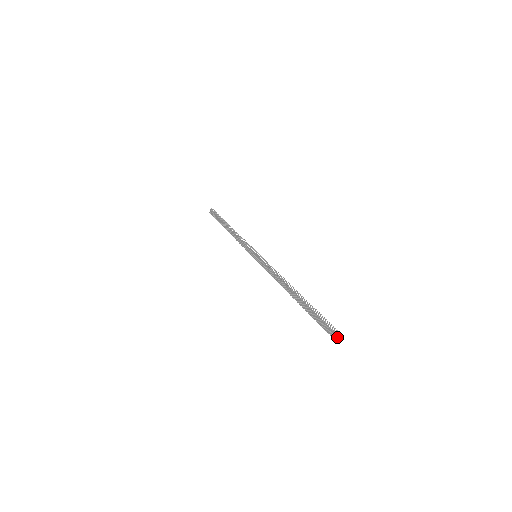
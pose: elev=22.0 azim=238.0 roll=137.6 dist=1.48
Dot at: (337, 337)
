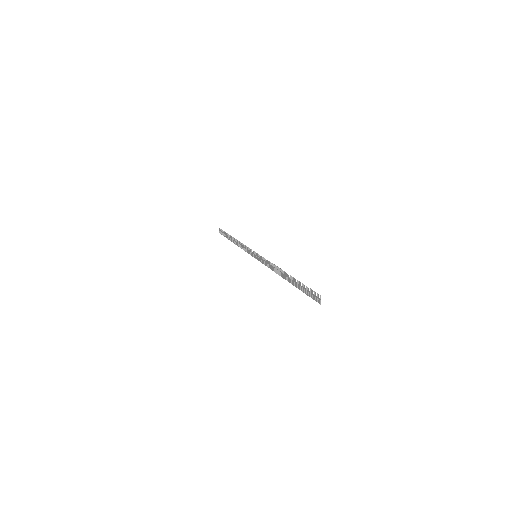
Dot at: (320, 300)
